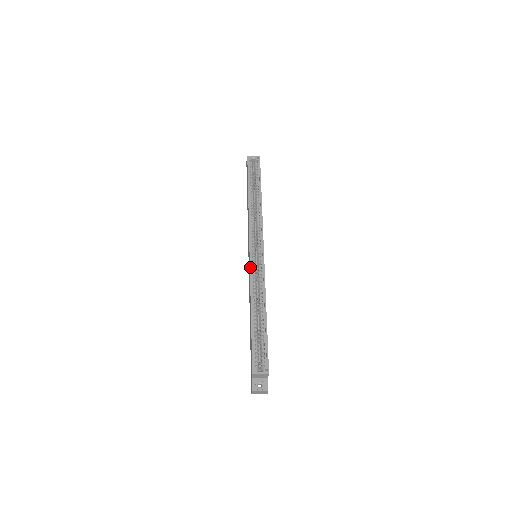
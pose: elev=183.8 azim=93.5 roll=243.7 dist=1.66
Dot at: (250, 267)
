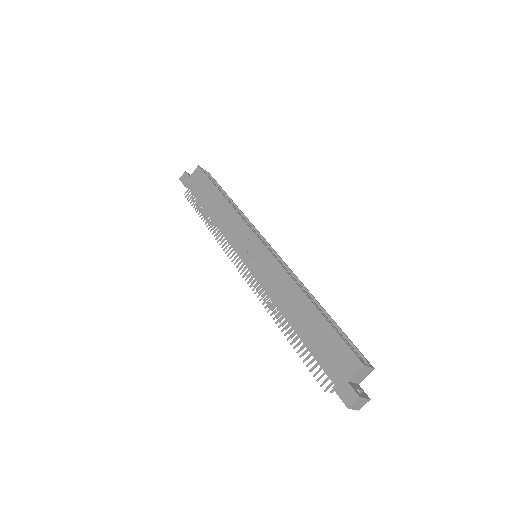
Dot at: (274, 256)
